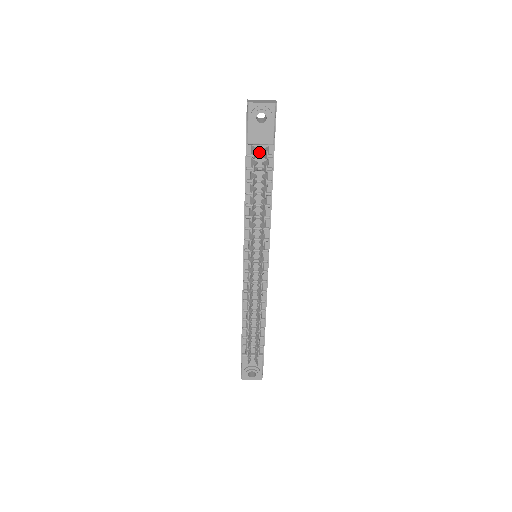
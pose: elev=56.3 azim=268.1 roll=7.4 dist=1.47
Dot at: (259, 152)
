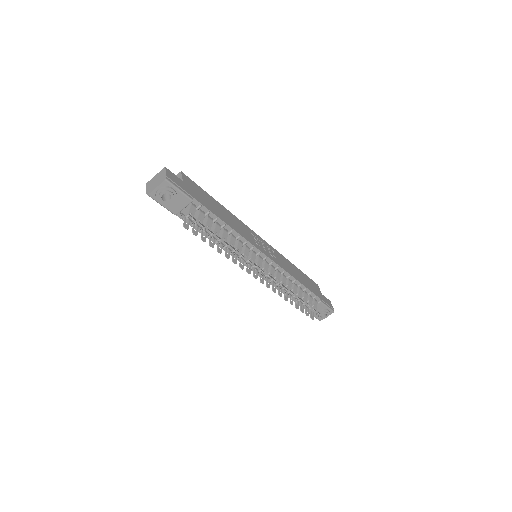
Dot at: occluded
